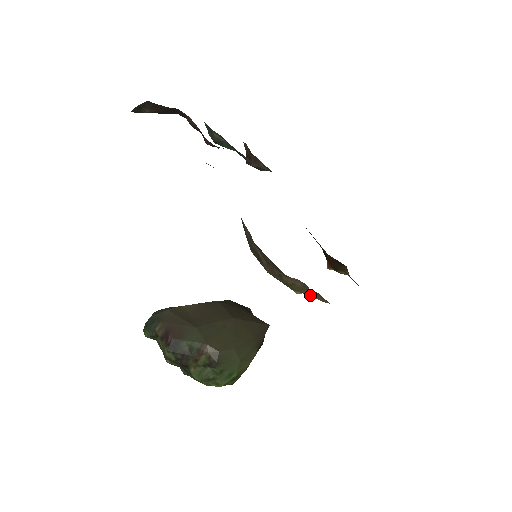
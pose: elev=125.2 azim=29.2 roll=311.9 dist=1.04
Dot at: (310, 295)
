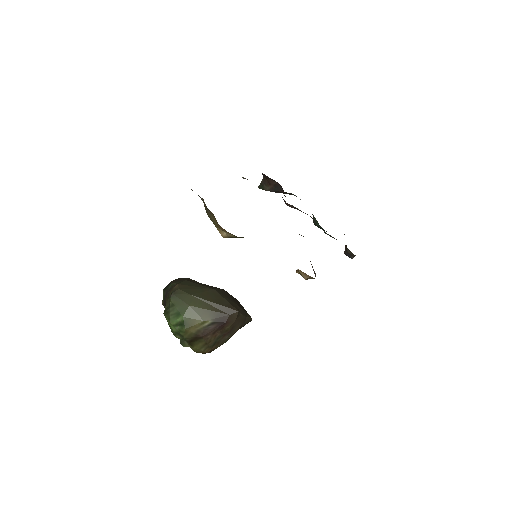
Dot at: (217, 225)
